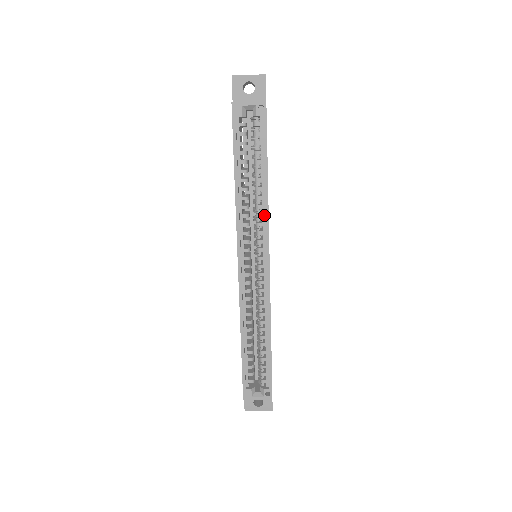
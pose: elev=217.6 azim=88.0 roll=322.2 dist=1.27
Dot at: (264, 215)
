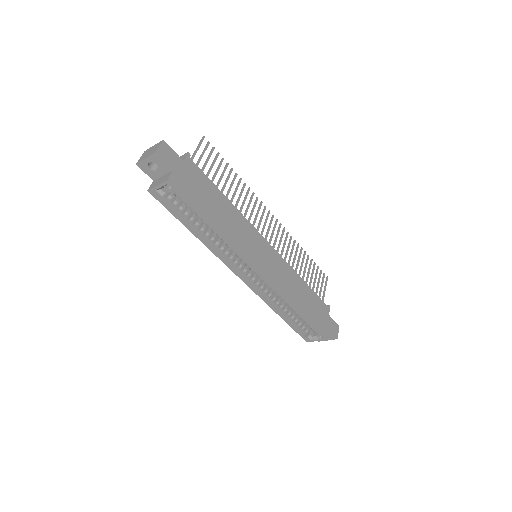
Dot at: (231, 245)
